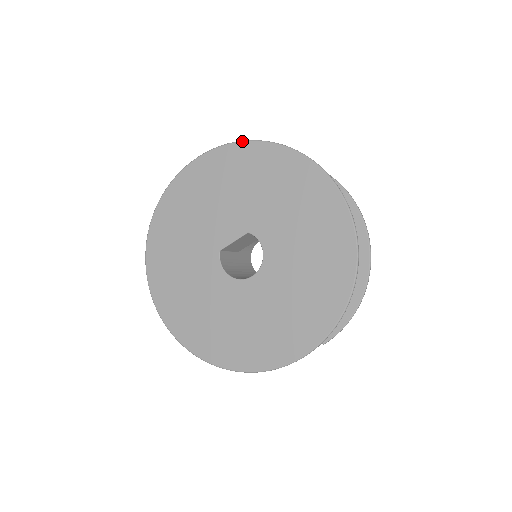
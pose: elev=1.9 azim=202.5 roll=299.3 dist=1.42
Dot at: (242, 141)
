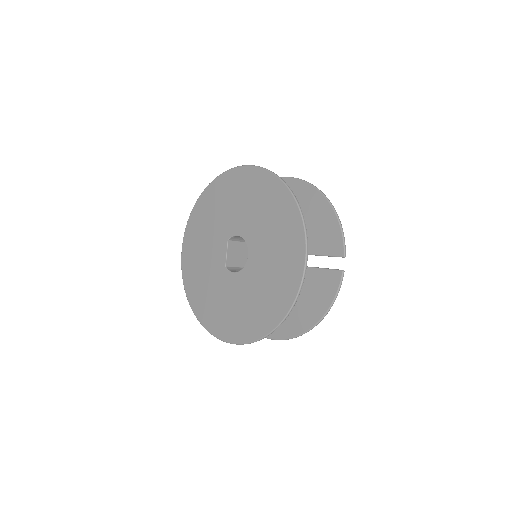
Dot at: (191, 211)
